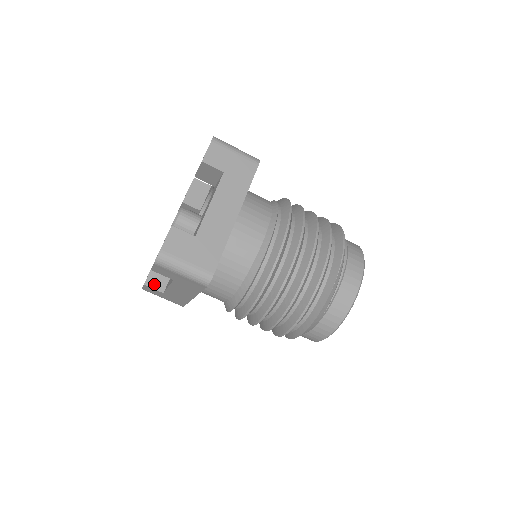
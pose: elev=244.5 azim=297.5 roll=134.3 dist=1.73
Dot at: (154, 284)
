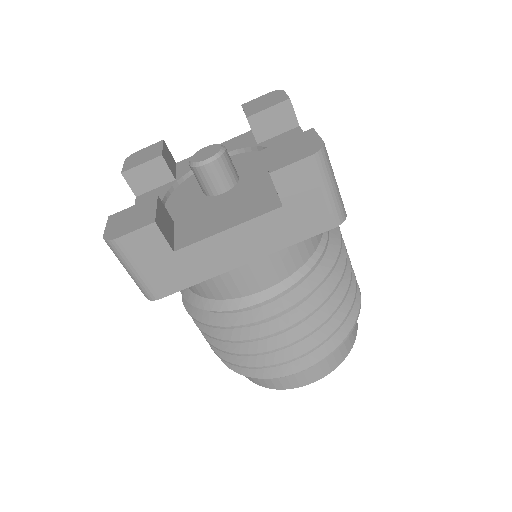
Dot at: (133, 181)
